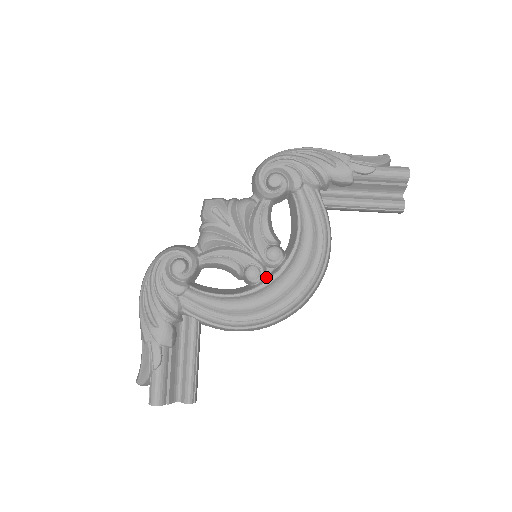
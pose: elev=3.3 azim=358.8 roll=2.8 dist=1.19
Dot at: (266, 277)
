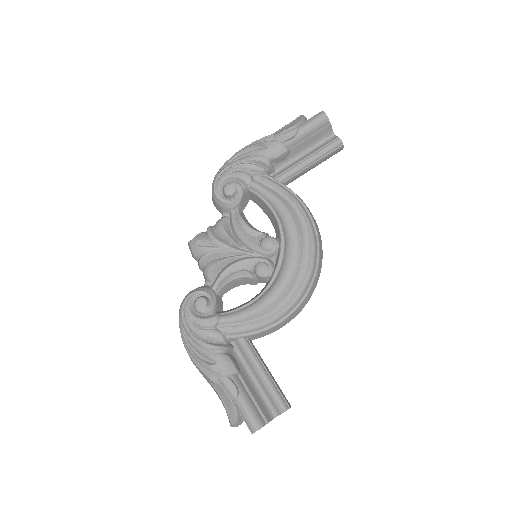
Dot at: (275, 266)
